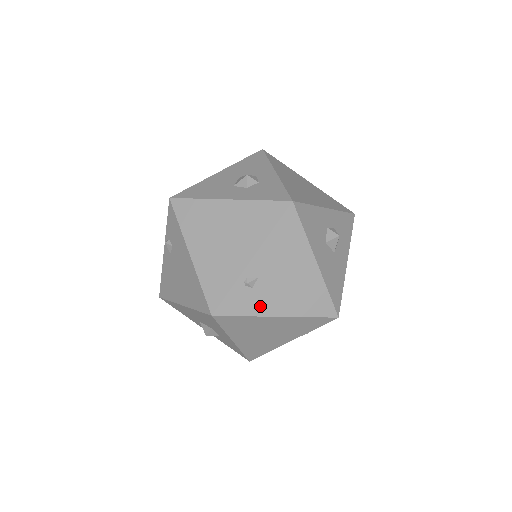
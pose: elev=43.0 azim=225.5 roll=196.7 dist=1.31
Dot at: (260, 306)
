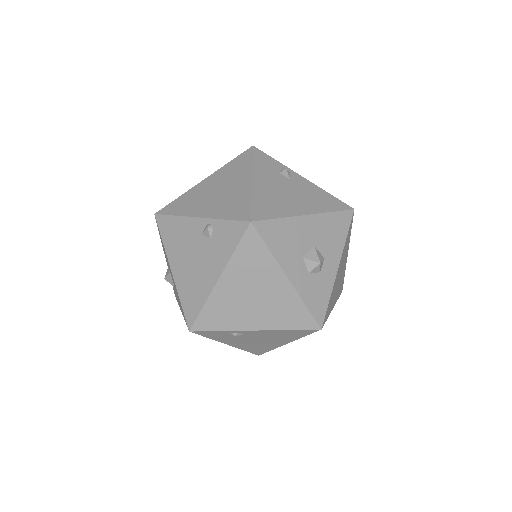
Dot at: (225, 340)
